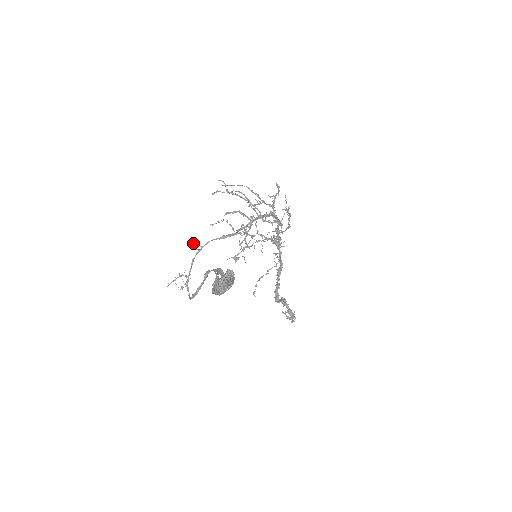
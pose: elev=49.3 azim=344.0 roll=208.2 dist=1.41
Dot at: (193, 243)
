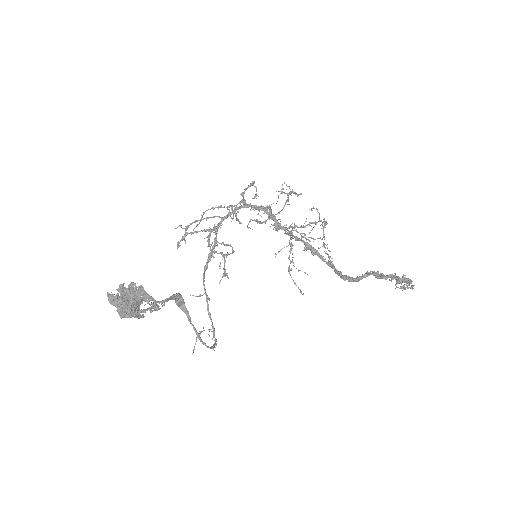
Dot at: occluded
